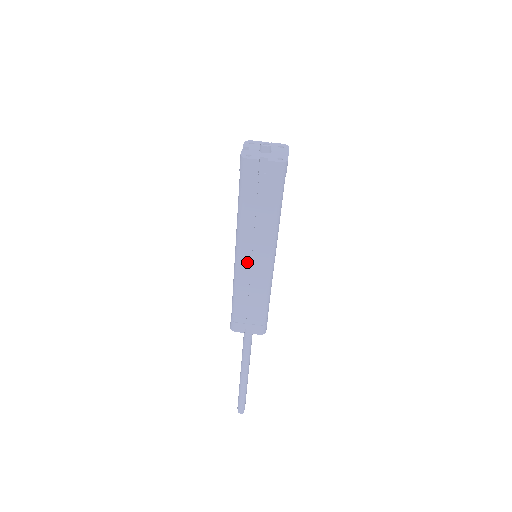
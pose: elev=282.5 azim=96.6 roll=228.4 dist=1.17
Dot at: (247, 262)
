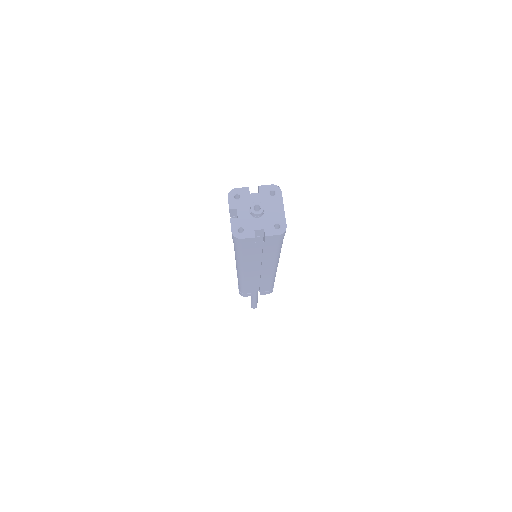
Dot at: (251, 274)
